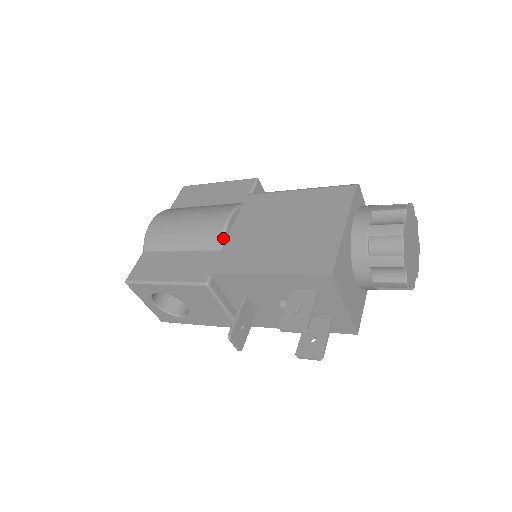
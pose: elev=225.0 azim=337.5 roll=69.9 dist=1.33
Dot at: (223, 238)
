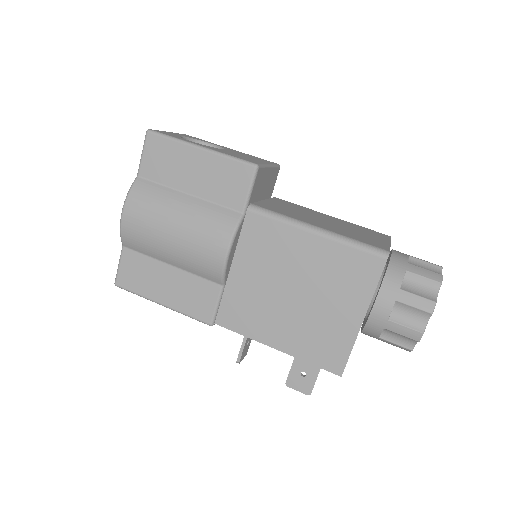
Dot at: (223, 277)
